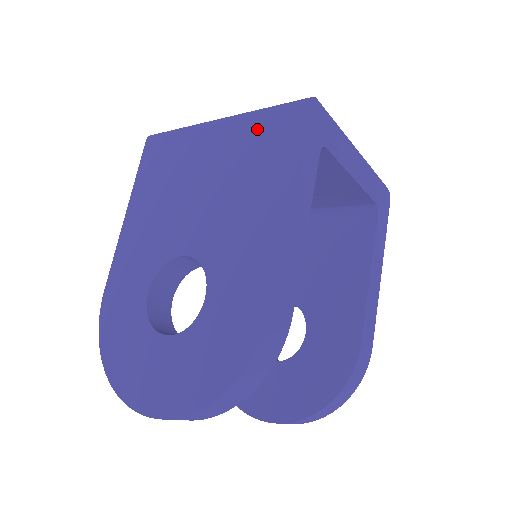
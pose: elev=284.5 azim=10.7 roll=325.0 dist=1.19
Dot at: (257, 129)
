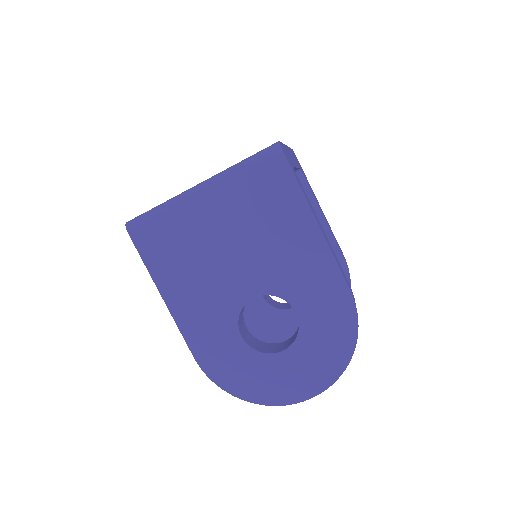
Dot at: (249, 184)
